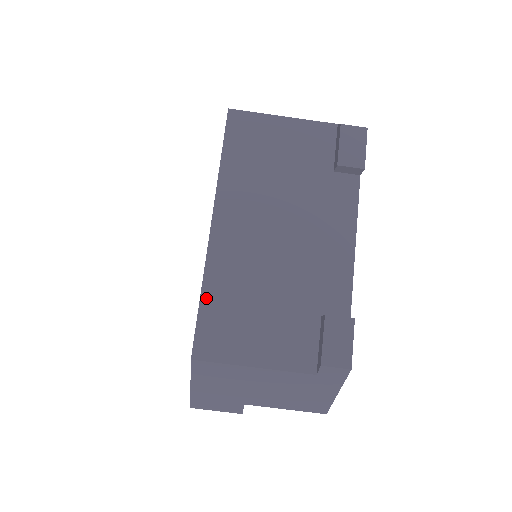
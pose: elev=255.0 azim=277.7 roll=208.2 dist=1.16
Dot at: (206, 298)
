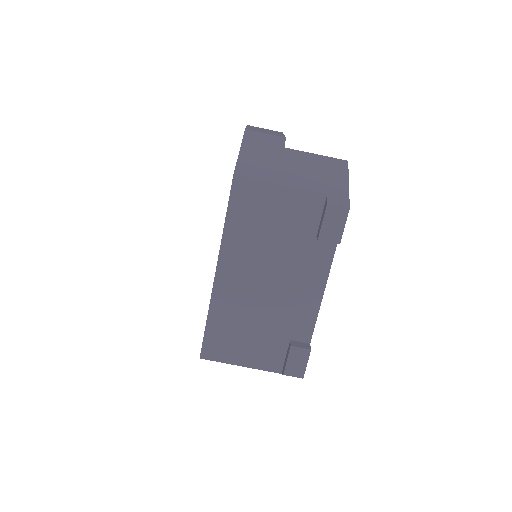
Dot at: (210, 323)
